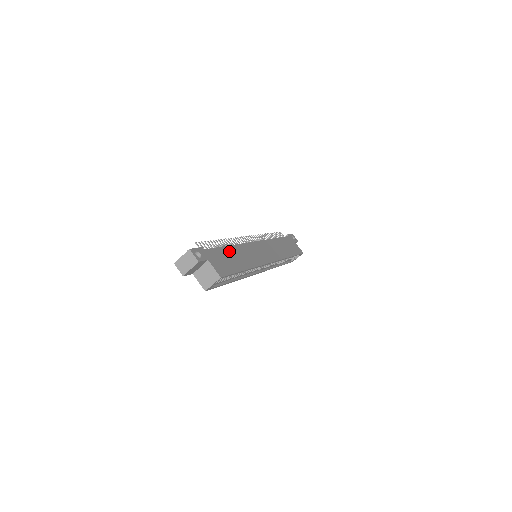
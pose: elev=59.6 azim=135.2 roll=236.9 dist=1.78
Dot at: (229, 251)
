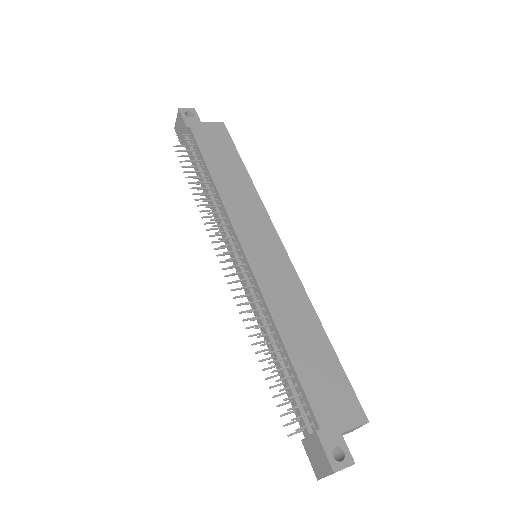
Dot at: (298, 354)
